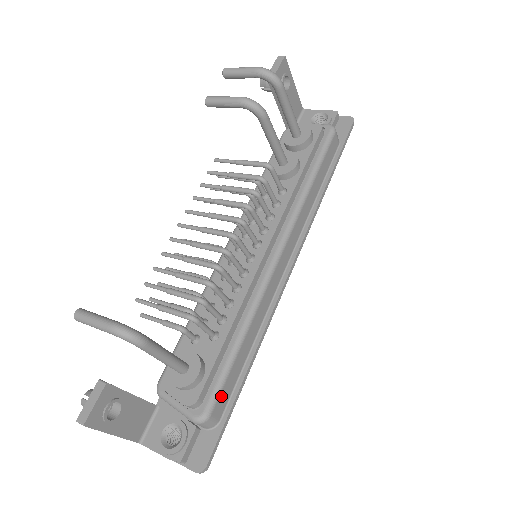
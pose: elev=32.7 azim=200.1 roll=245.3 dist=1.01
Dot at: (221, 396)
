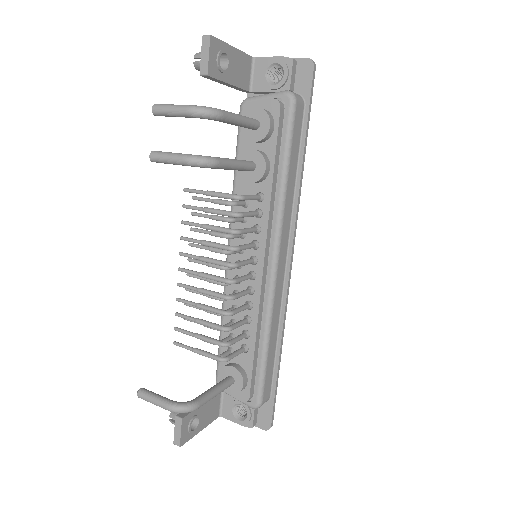
Dot at: (265, 387)
